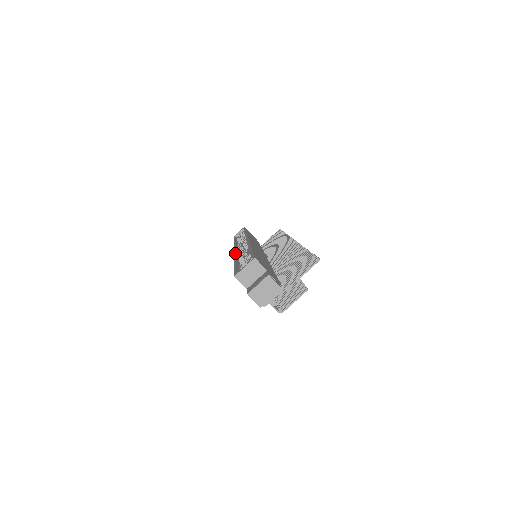
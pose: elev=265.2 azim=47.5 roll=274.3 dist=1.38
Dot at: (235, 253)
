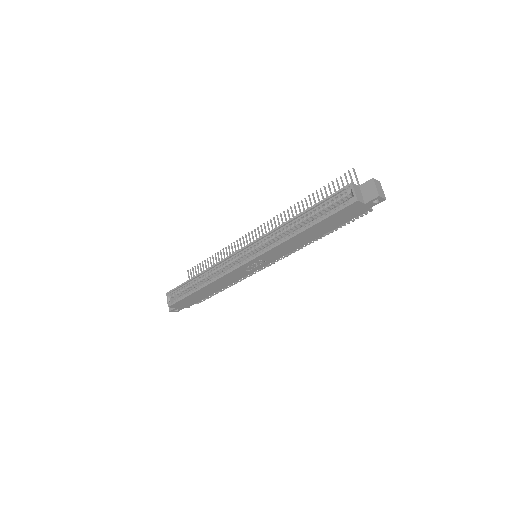
Dot at: (269, 248)
